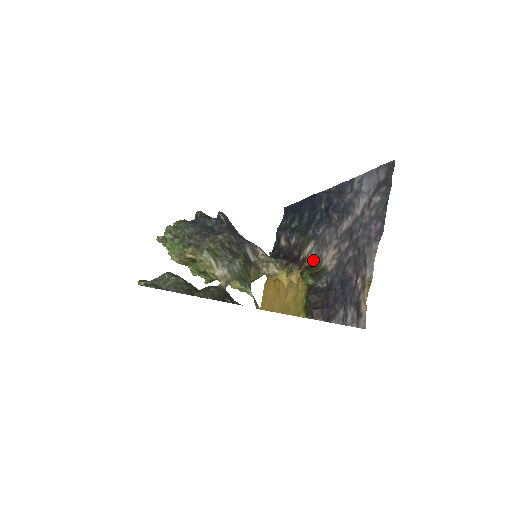
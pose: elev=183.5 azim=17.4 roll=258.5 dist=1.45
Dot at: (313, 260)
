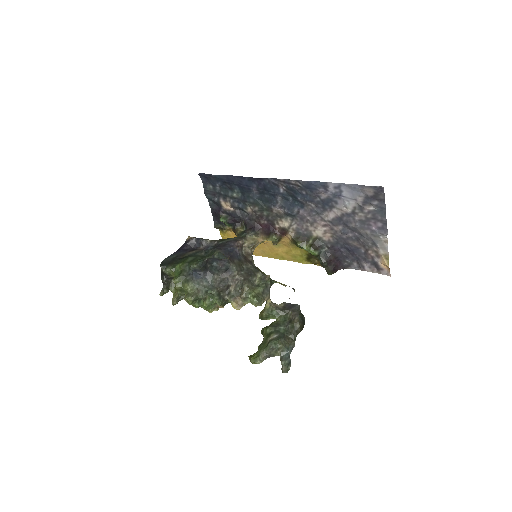
Dot at: (298, 231)
